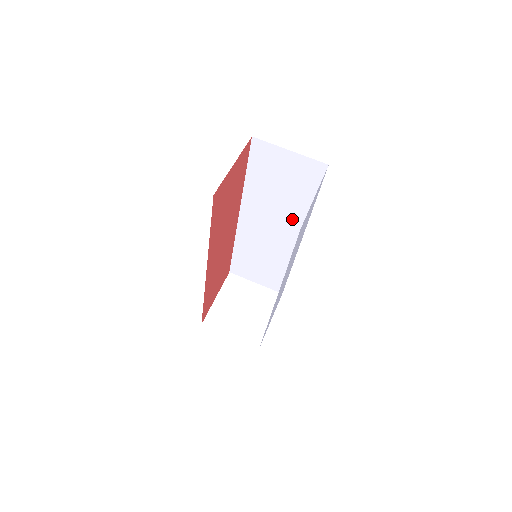
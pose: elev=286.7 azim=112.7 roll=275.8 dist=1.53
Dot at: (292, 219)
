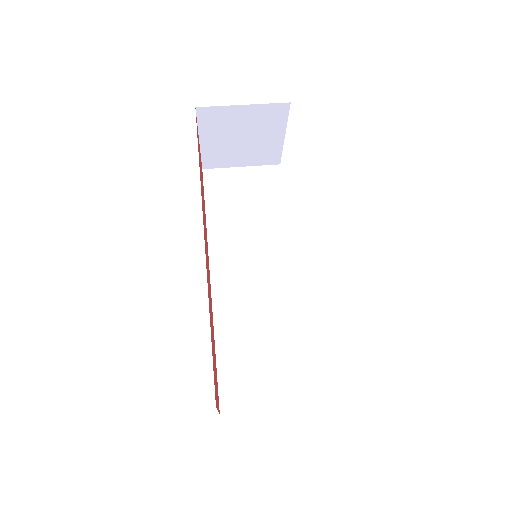
Dot at: (273, 245)
